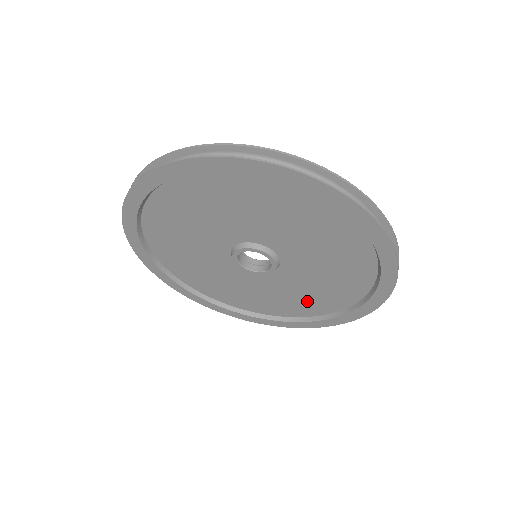
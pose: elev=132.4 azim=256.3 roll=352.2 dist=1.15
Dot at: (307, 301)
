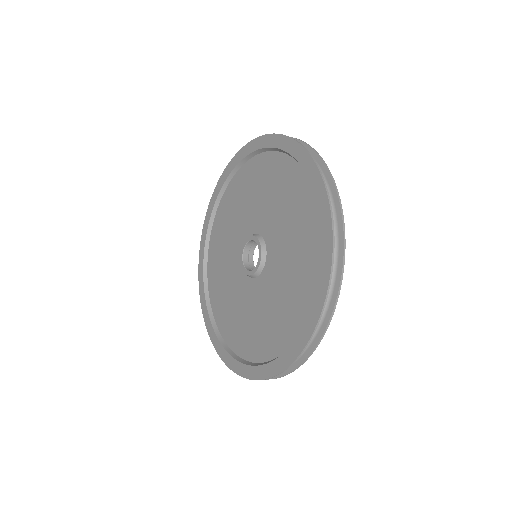
Dot at: (256, 333)
